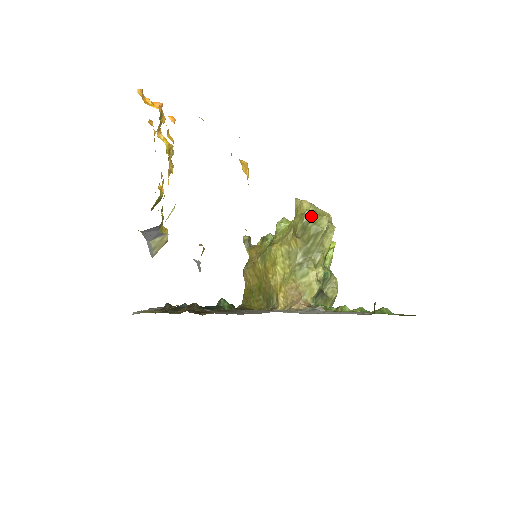
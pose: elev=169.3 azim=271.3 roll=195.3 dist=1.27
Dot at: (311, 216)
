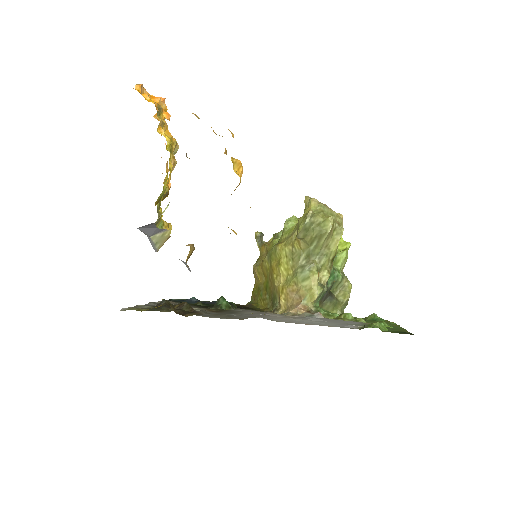
Dot at: (315, 217)
